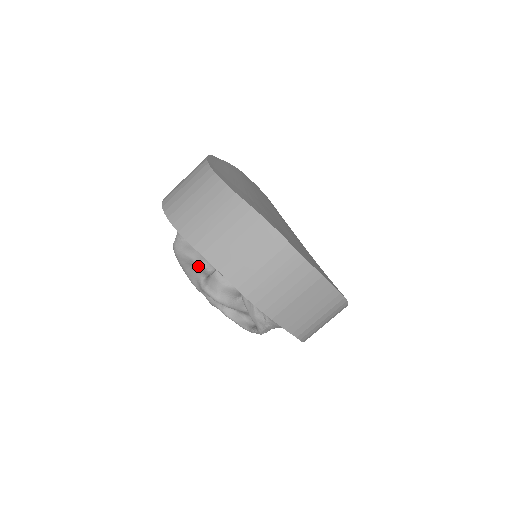
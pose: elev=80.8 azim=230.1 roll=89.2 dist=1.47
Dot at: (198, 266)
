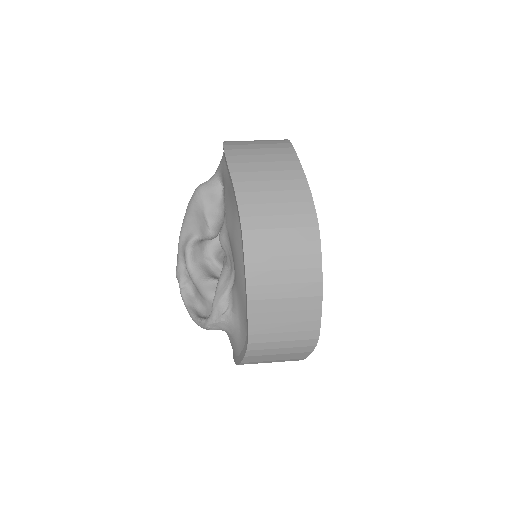
Dot at: (203, 221)
